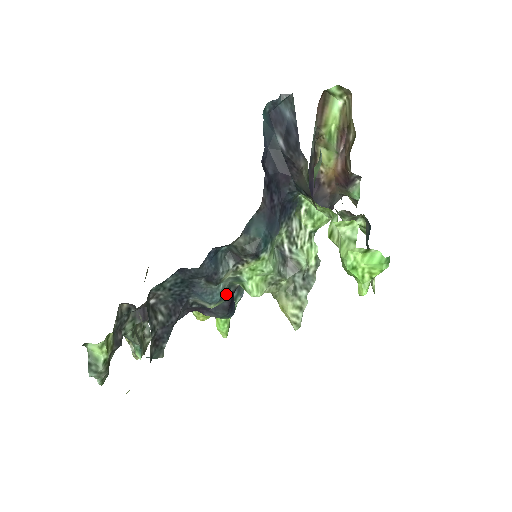
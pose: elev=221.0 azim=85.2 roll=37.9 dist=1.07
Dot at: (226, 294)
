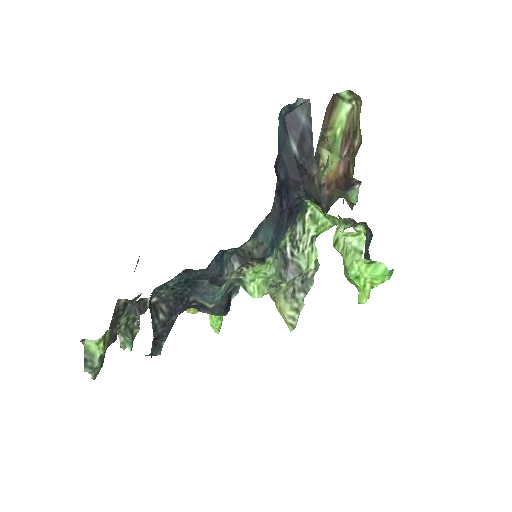
Dot at: (225, 293)
